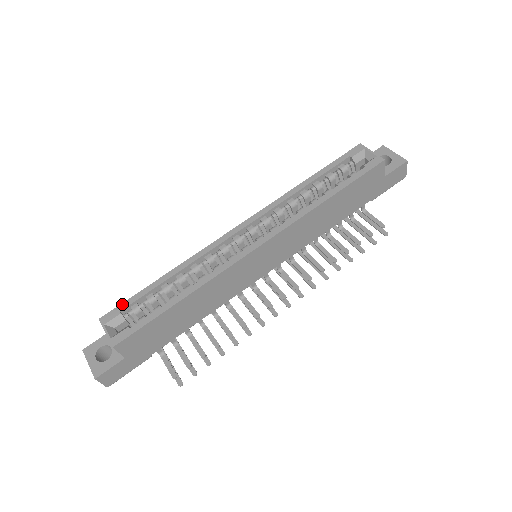
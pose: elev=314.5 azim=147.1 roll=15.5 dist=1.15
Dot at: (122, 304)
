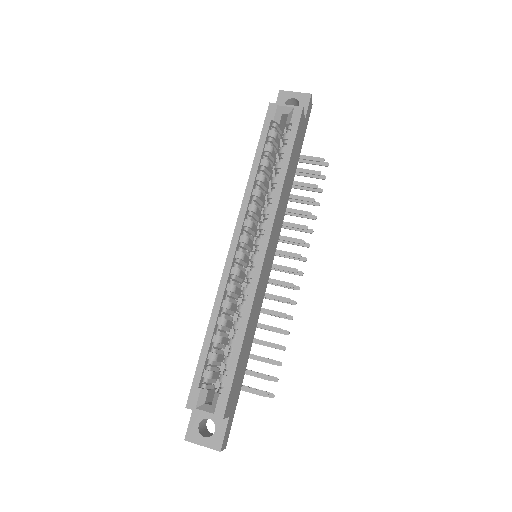
Dot at: (194, 381)
